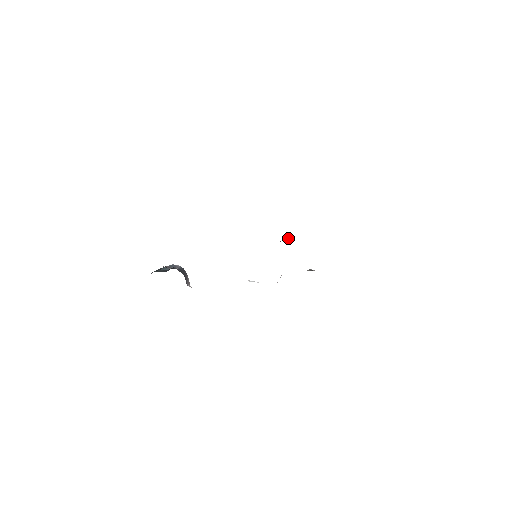
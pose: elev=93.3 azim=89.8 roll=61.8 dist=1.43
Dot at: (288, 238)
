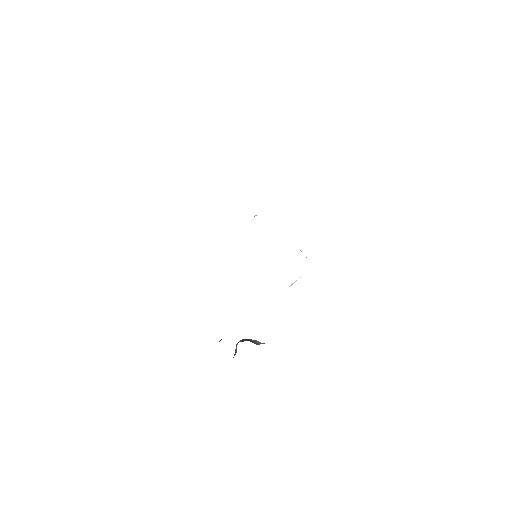
Dot at: (255, 215)
